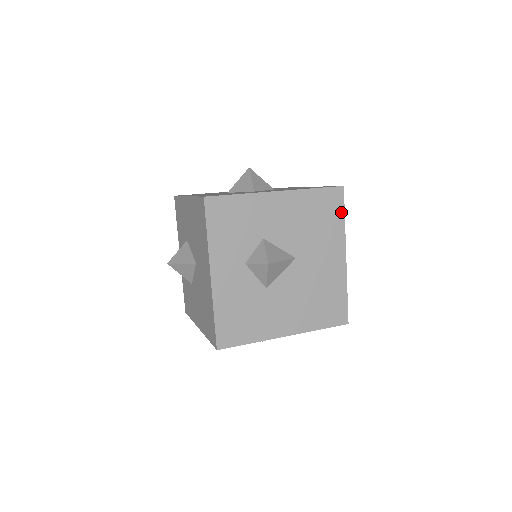
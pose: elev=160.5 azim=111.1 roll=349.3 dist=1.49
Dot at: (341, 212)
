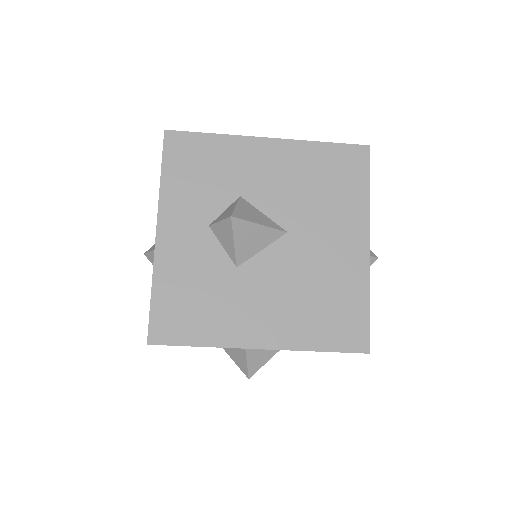
Dot at: (364, 180)
